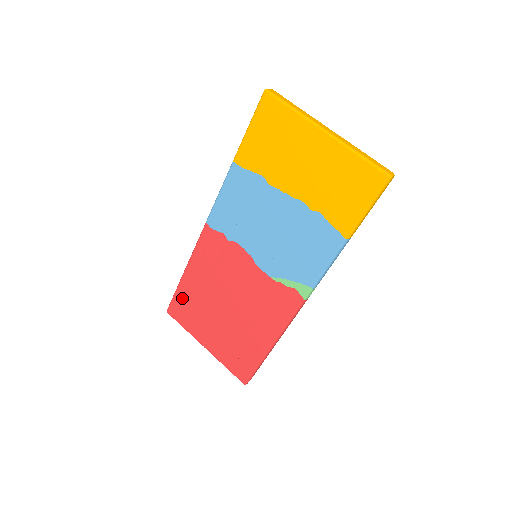
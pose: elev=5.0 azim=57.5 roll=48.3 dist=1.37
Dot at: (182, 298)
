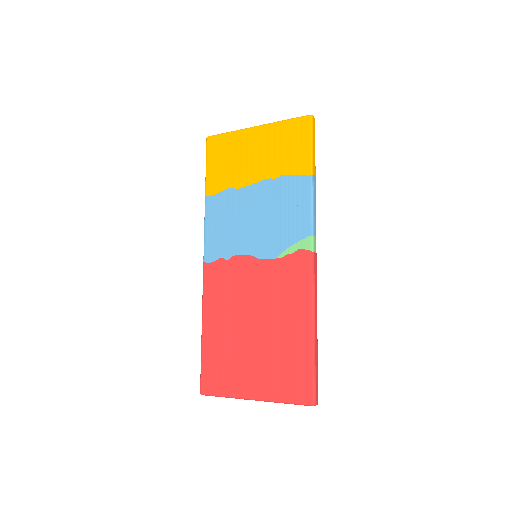
Dot at: (210, 360)
